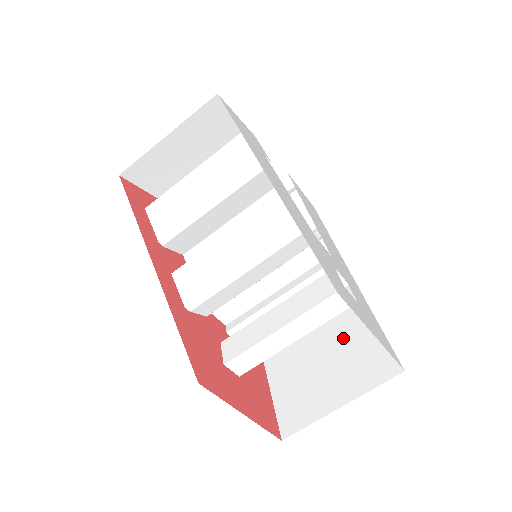
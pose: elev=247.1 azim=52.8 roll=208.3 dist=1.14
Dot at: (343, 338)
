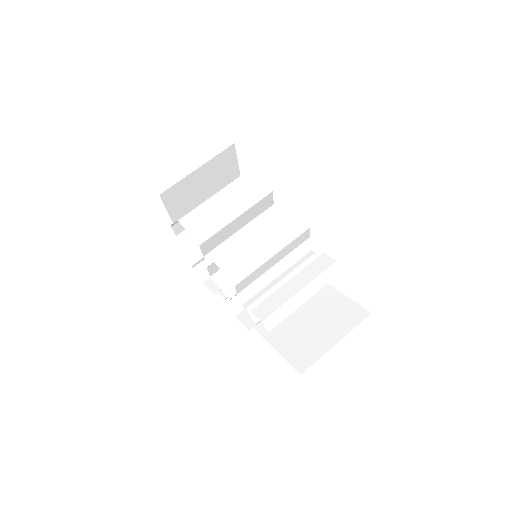
Dot at: (321, 307)
